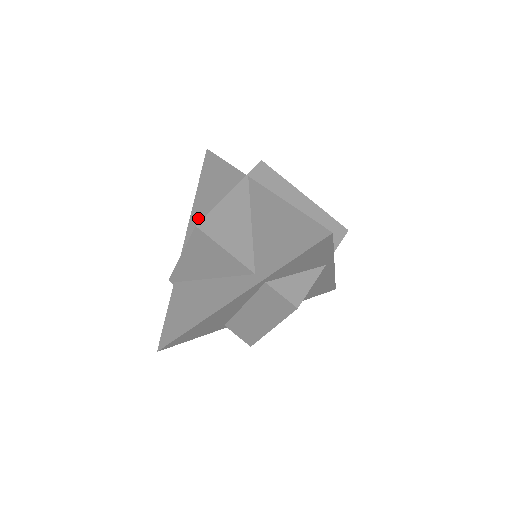
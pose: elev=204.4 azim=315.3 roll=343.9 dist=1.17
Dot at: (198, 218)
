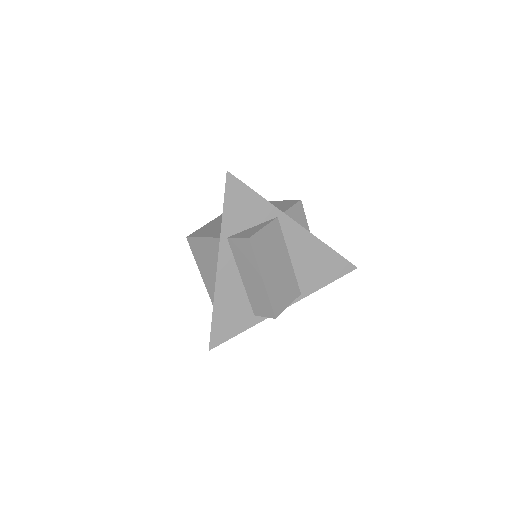
Dot at: occluded
